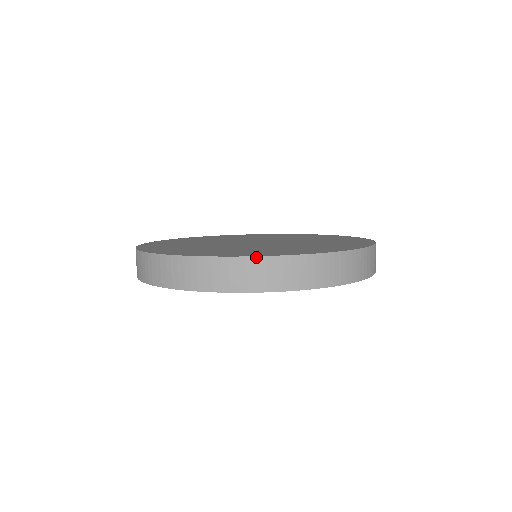
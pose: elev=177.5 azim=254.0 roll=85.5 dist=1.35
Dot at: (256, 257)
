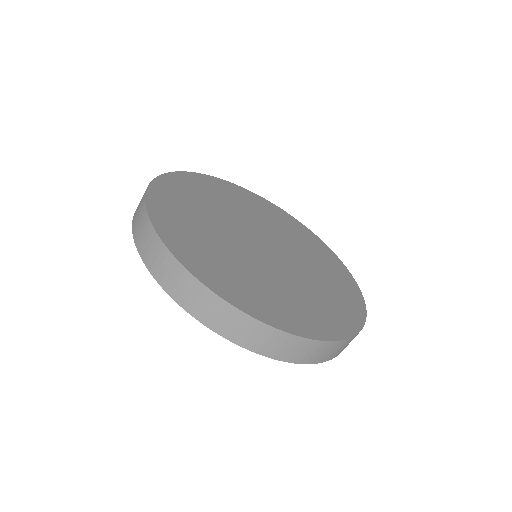
Dot at: (160, 239)
